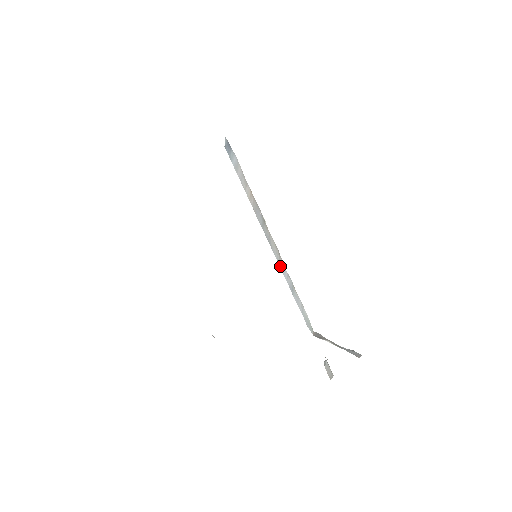
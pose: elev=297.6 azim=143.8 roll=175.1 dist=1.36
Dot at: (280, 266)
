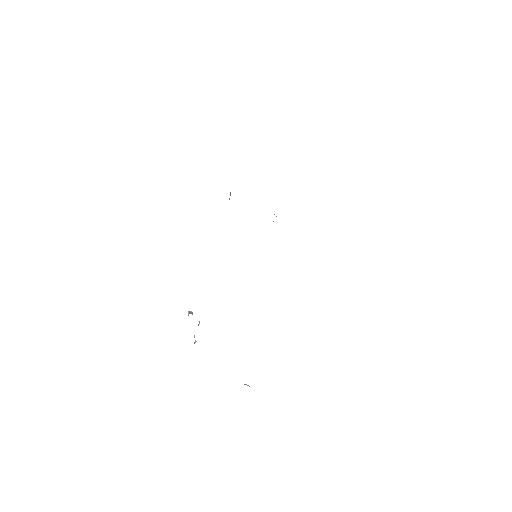
Dot at: occluded
